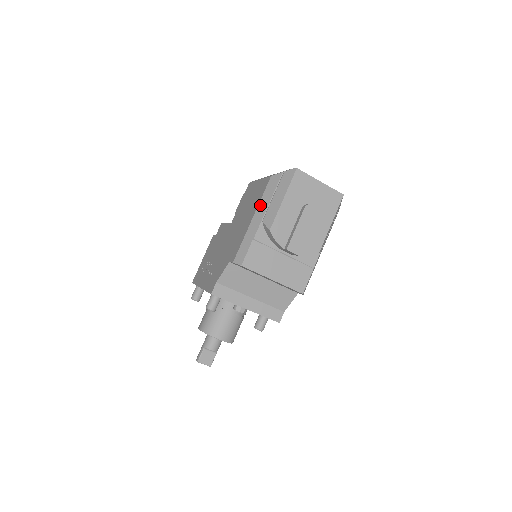
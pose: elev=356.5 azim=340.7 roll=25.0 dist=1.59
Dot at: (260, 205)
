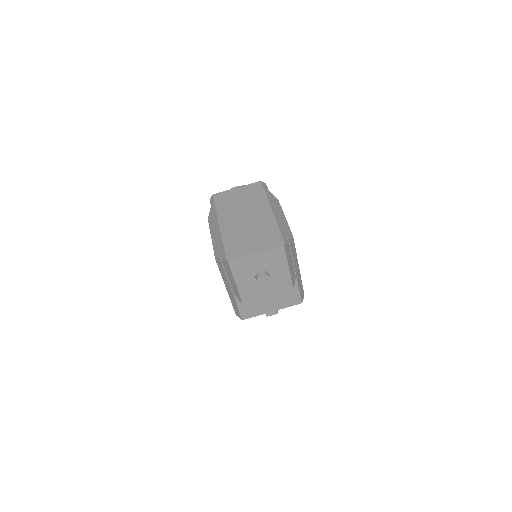
Dot at: (224, 281)
